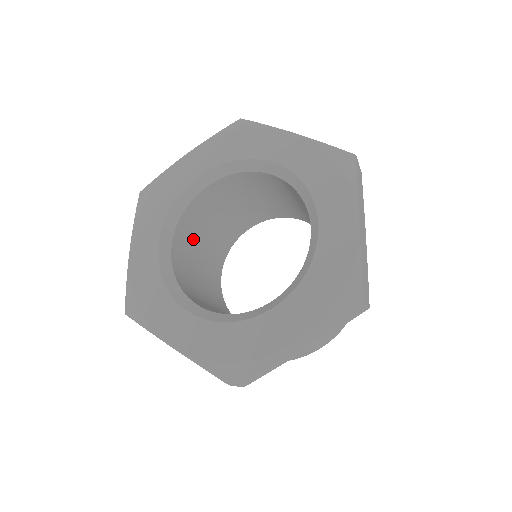
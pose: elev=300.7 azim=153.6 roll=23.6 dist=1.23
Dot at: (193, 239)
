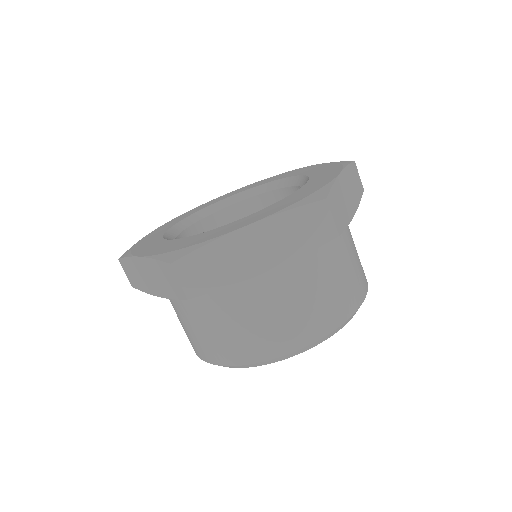
Dot at: occluded
